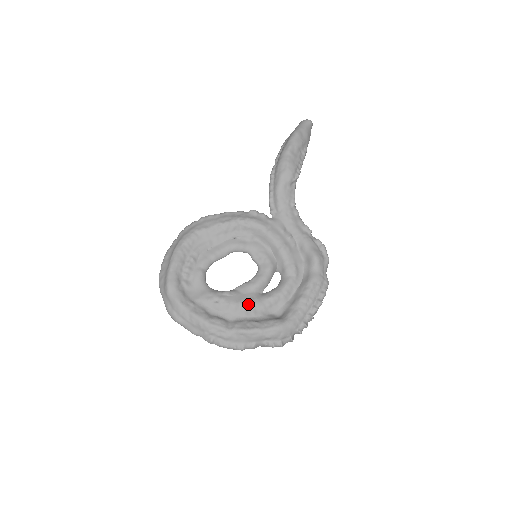
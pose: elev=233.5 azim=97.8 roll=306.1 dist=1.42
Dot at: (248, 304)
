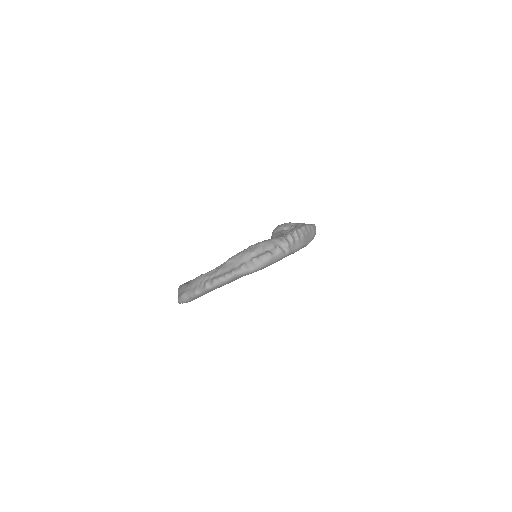
Dot at: occluded
